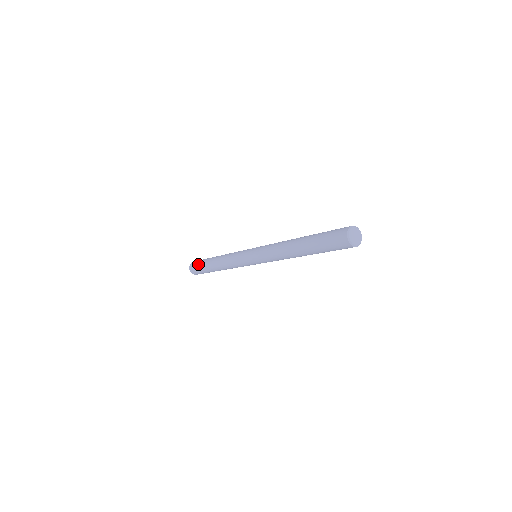
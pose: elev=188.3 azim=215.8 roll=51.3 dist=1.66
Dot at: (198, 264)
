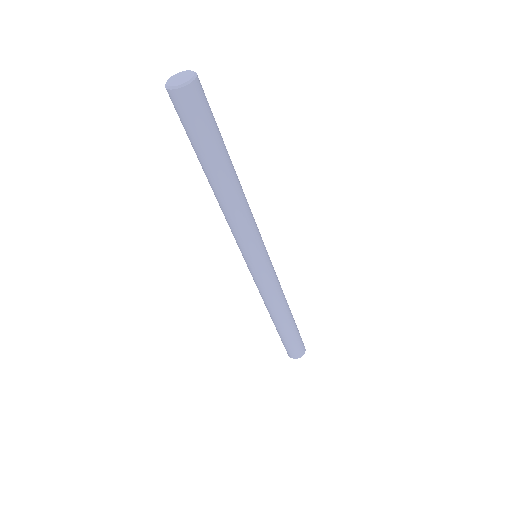
Dot at: occluded
